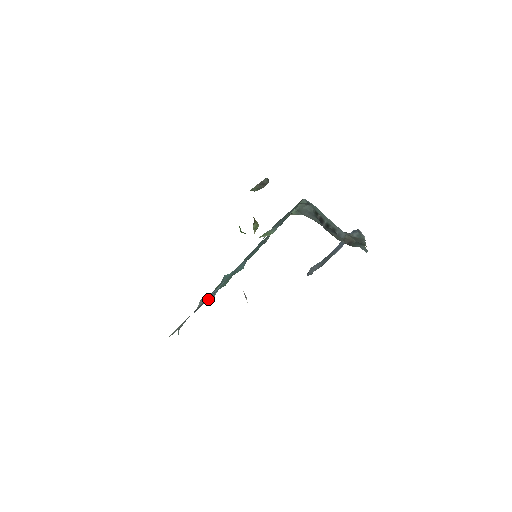
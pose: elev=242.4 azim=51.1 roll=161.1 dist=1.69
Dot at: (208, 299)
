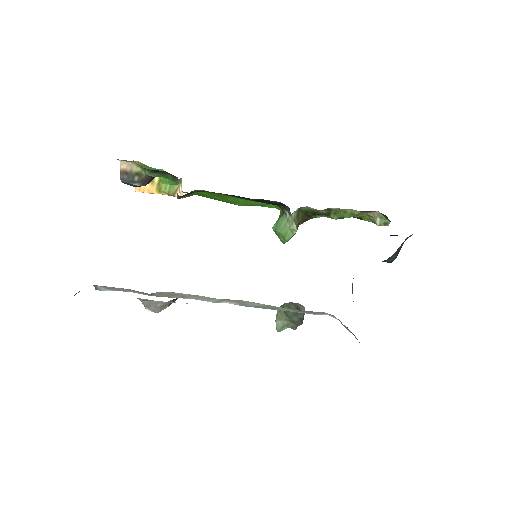
Dot at: occluded
